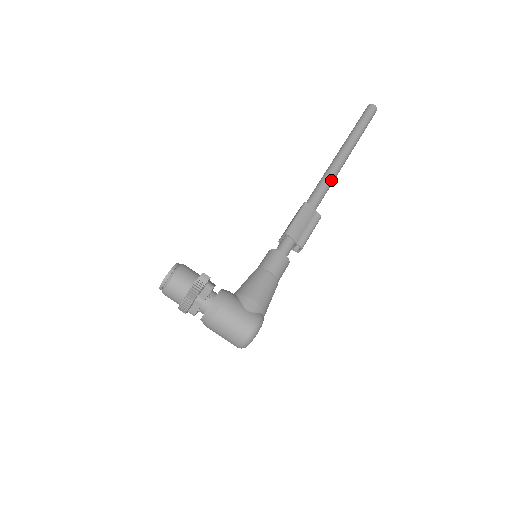
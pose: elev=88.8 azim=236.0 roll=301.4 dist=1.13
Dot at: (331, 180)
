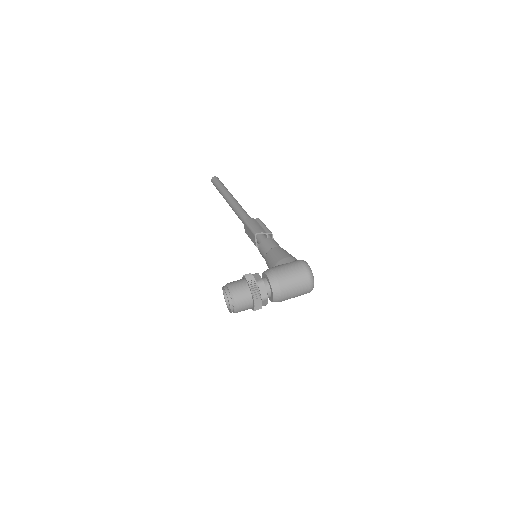
Dot at: (241, 207)
